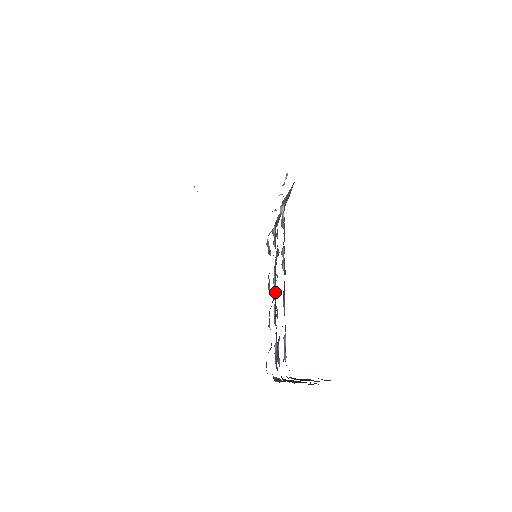
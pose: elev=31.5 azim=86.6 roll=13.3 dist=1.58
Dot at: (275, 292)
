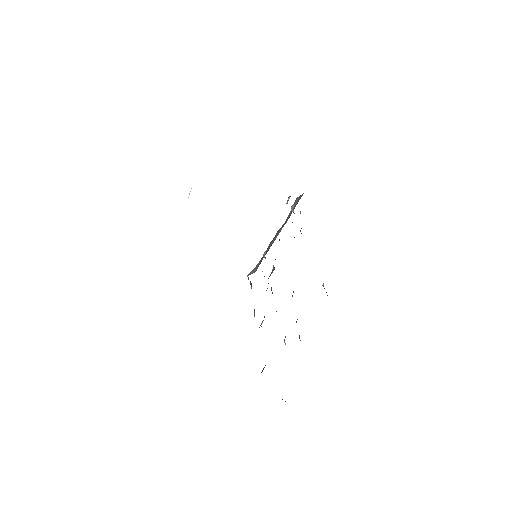
Dot at: occluded
